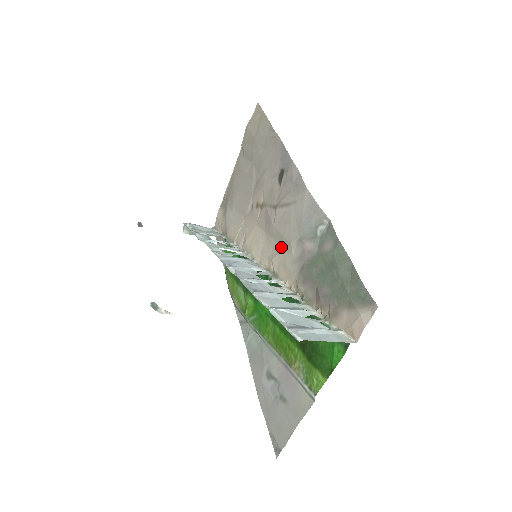
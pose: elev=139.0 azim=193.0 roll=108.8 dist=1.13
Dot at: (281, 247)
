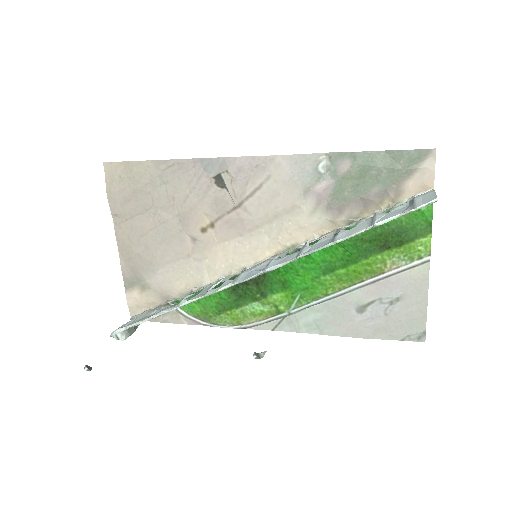
Dot at: (282, 221)
